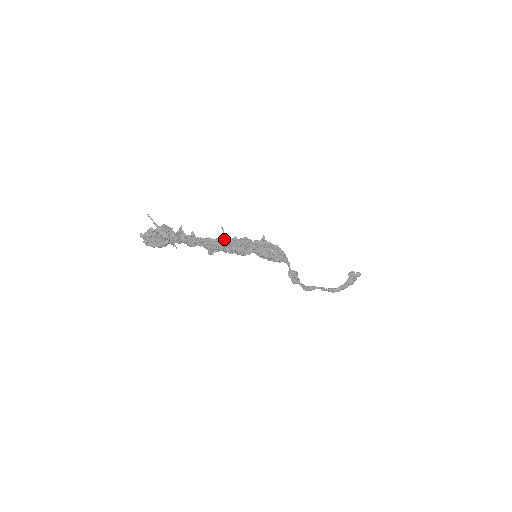
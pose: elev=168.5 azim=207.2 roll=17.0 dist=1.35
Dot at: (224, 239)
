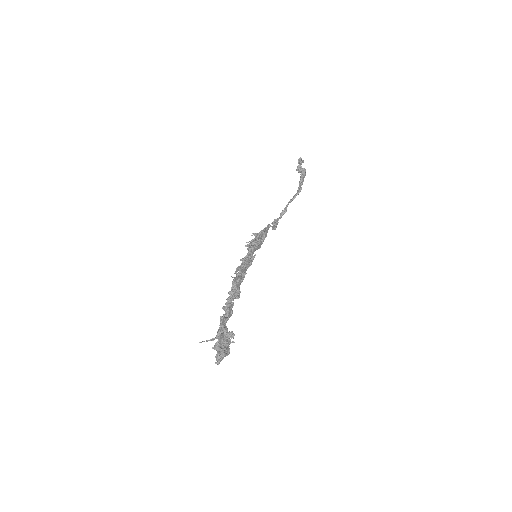
Dot at: (237, 280)
